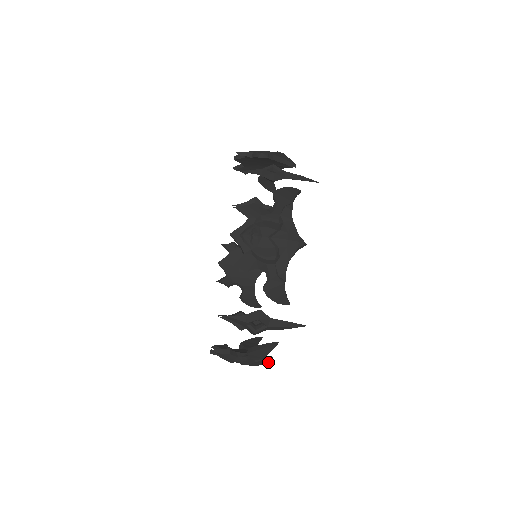
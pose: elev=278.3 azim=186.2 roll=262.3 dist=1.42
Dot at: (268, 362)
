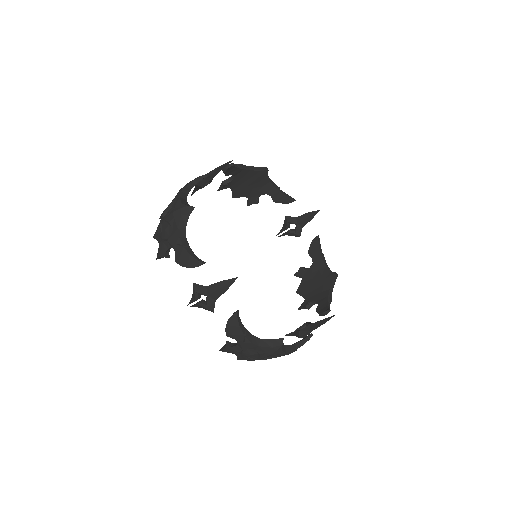
Dot at: (278, 345)
